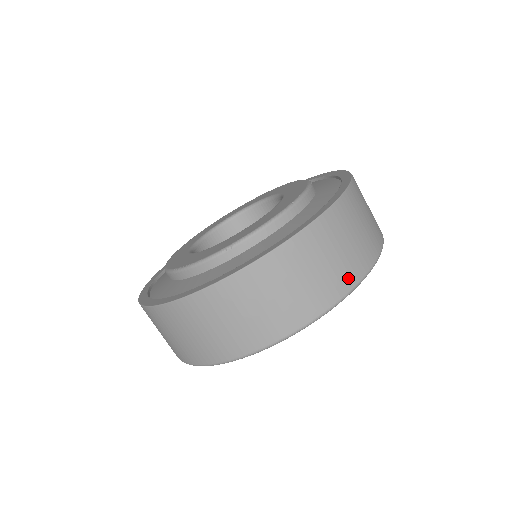
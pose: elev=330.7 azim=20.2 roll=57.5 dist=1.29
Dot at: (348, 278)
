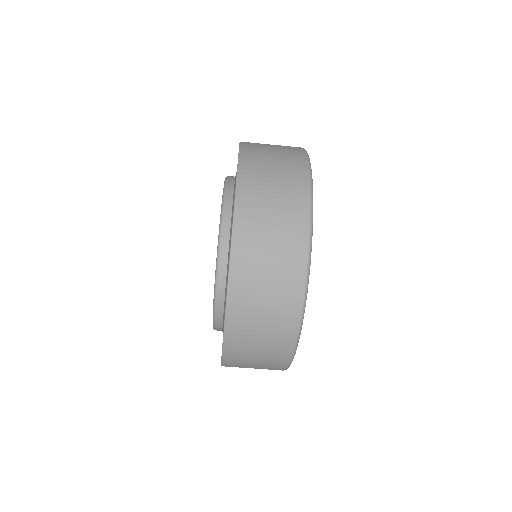
Dot at: (299, 203)
